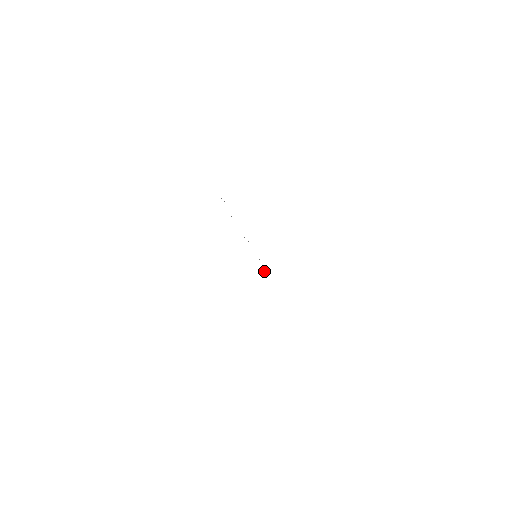
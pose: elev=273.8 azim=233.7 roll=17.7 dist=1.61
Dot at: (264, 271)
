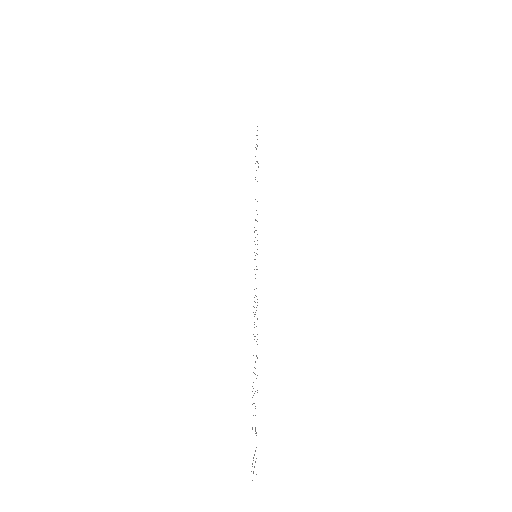
Dot at: occluded
